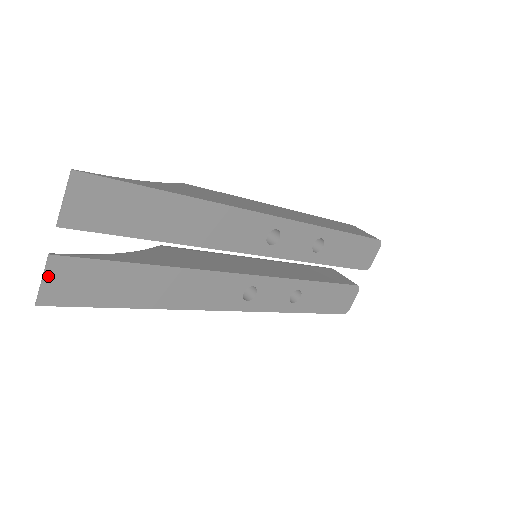
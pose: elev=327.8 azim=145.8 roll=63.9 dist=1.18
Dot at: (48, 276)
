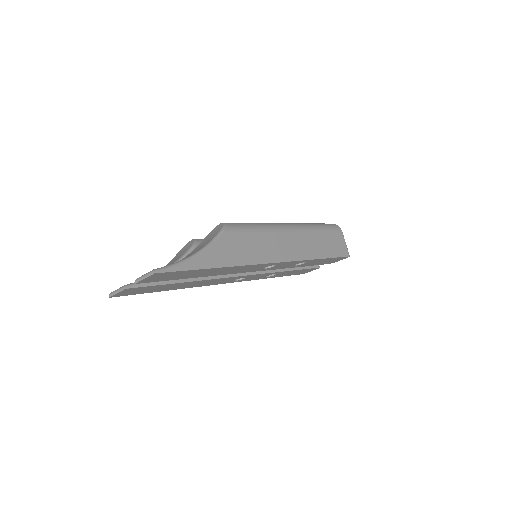
Dot at: (121, 292)
